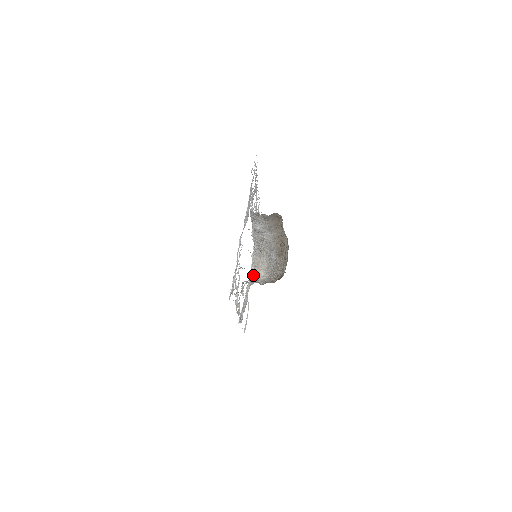
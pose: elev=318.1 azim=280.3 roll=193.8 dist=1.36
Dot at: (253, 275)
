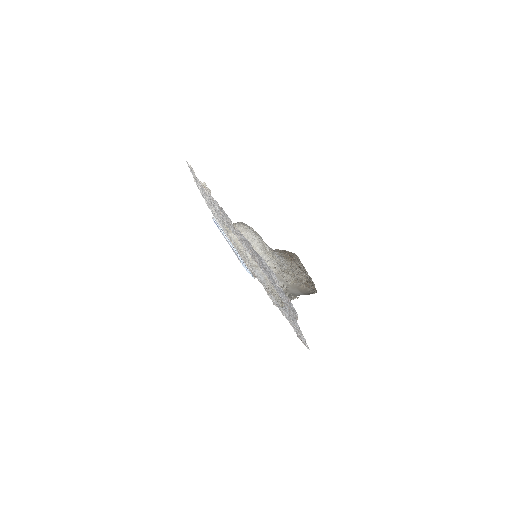
Dot at: (230, 231)
